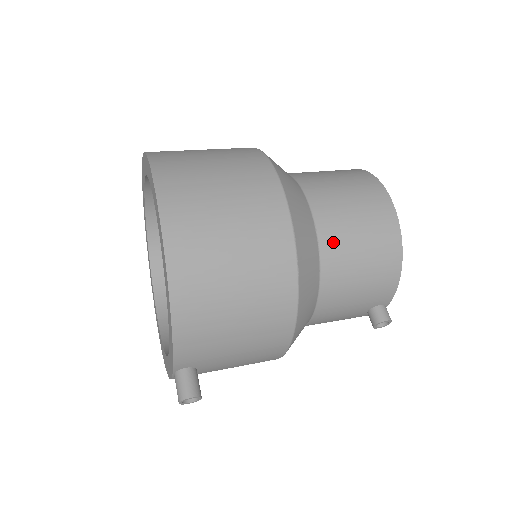
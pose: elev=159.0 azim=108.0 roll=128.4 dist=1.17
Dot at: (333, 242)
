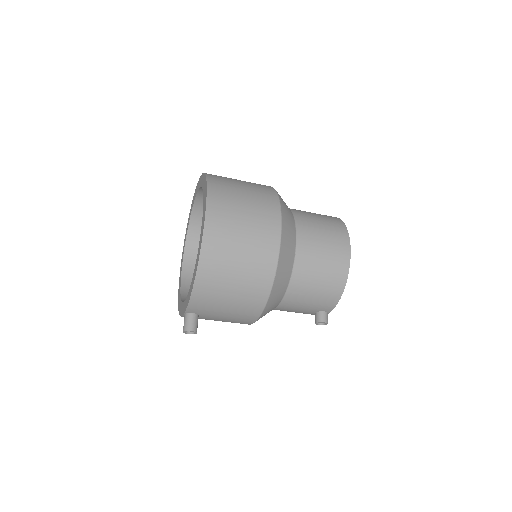
Dot at: (303, 265)
